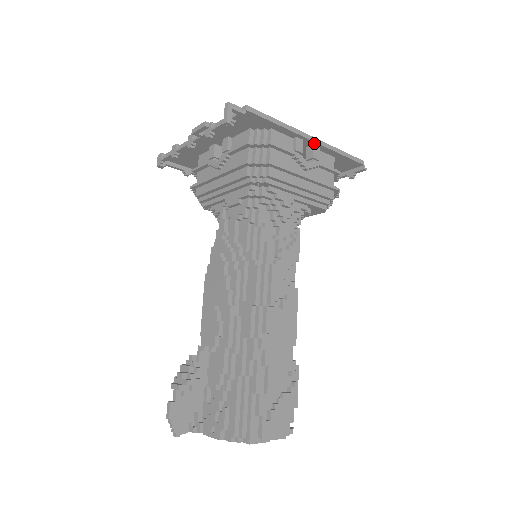
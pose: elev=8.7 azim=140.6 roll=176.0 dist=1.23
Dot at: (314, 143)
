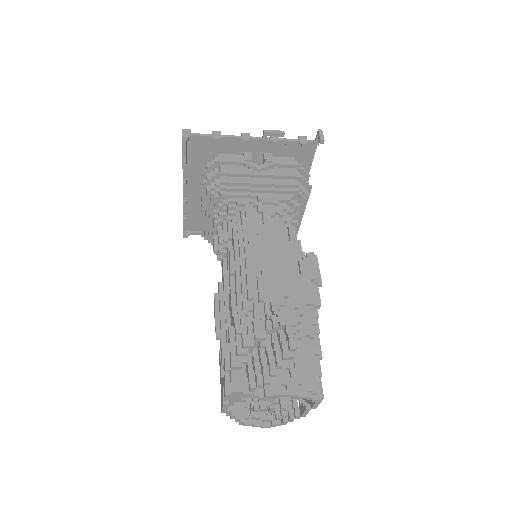
Dot at: occluded
